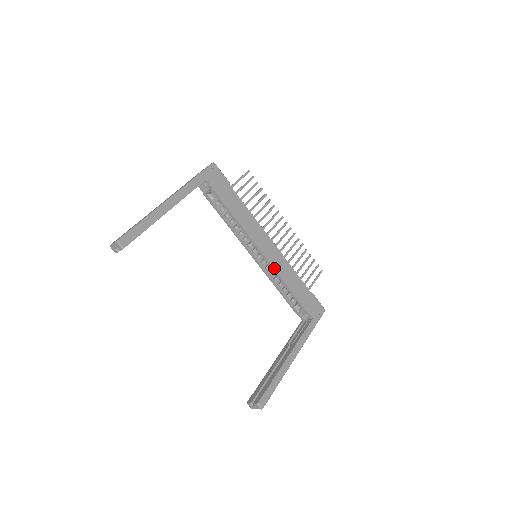
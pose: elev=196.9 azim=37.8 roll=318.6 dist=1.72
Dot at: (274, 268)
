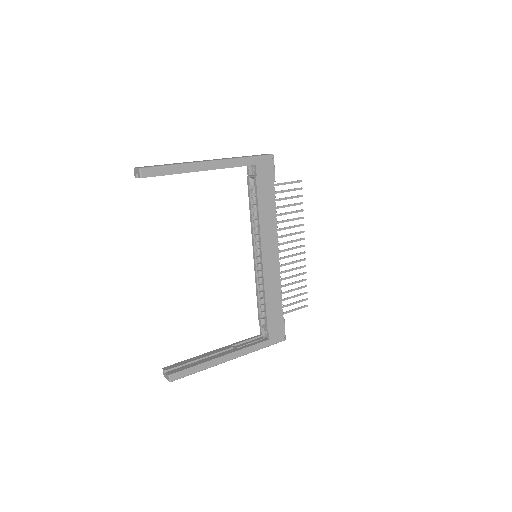
Dot at: (264, 276)
